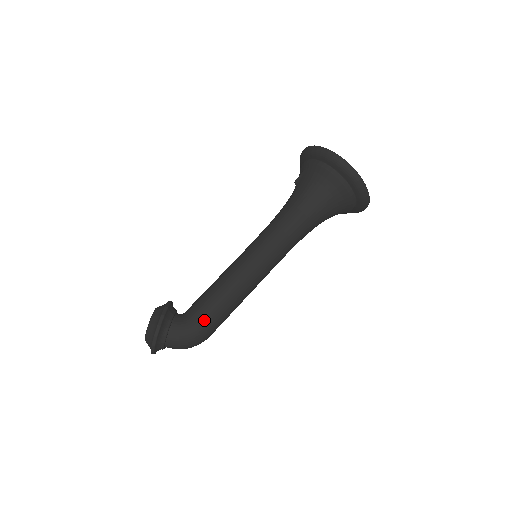
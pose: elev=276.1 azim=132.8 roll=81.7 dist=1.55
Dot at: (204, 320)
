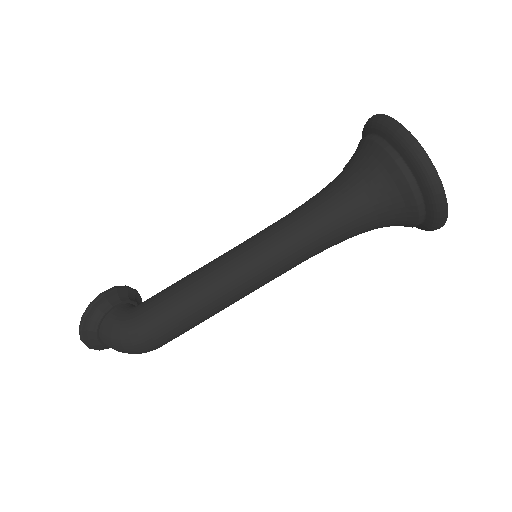
Dot at: (148, 315)
